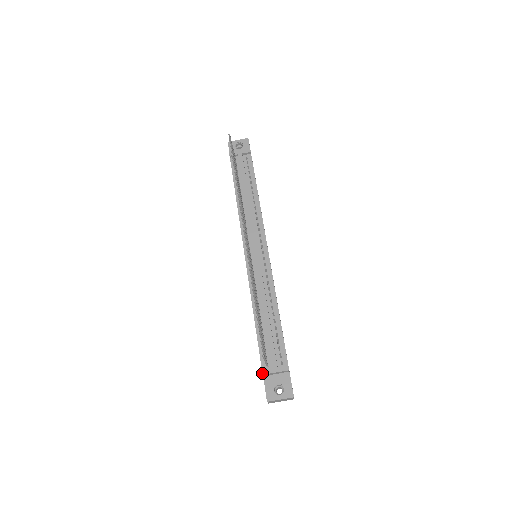
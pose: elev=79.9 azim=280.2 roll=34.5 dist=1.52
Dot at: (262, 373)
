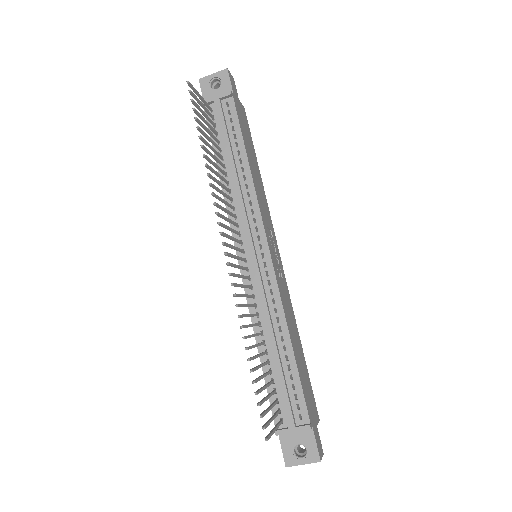
Dot at: (275, 434)
